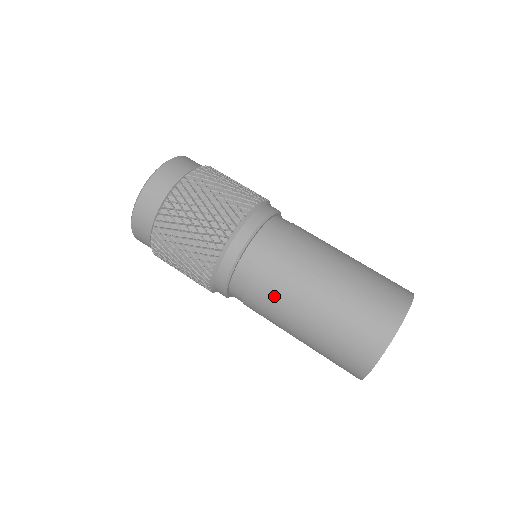
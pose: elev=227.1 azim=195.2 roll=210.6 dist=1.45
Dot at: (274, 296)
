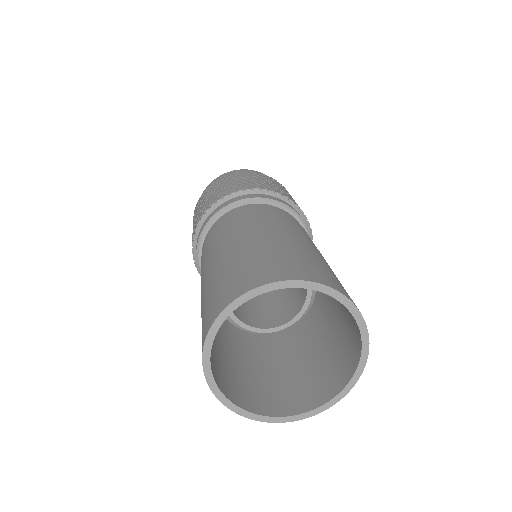
Dot at: (262, 219)
